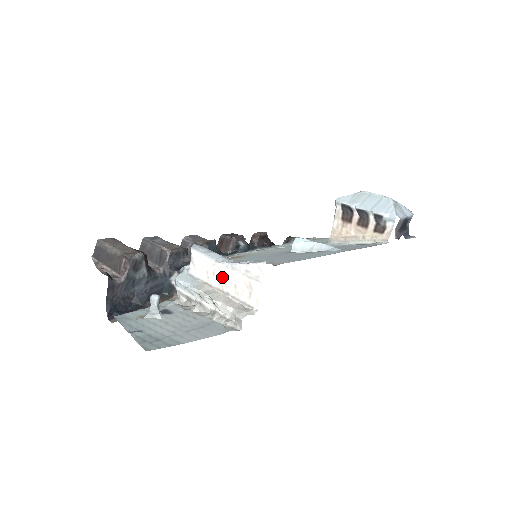
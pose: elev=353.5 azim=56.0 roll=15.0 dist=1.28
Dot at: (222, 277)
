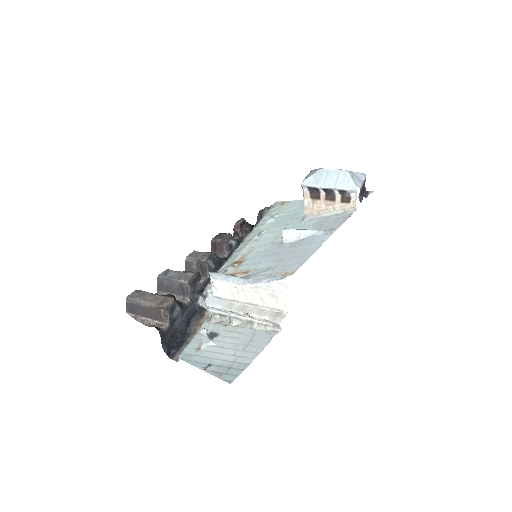
Dot at: (247, 294)
